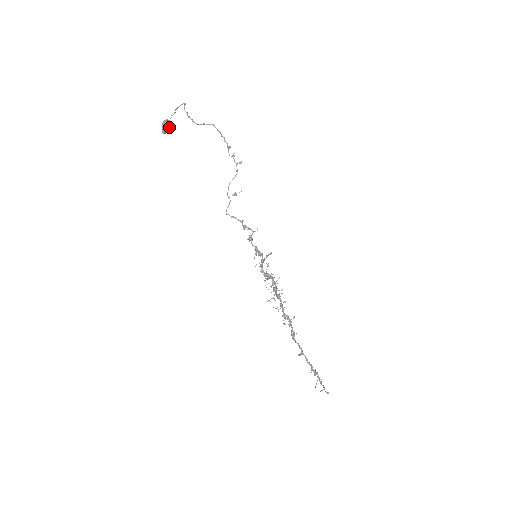
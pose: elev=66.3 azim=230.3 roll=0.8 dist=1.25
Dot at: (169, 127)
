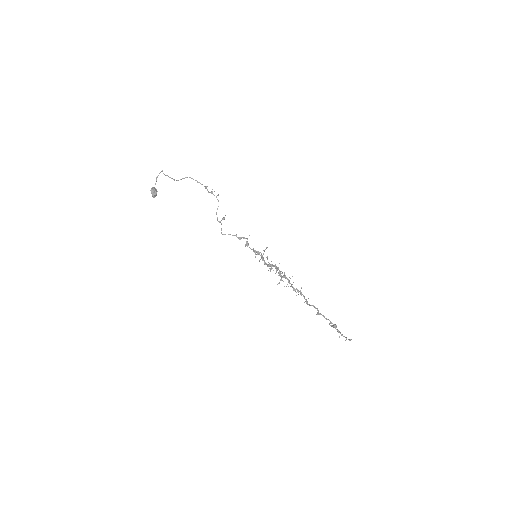
Dot at: (156, 192)
